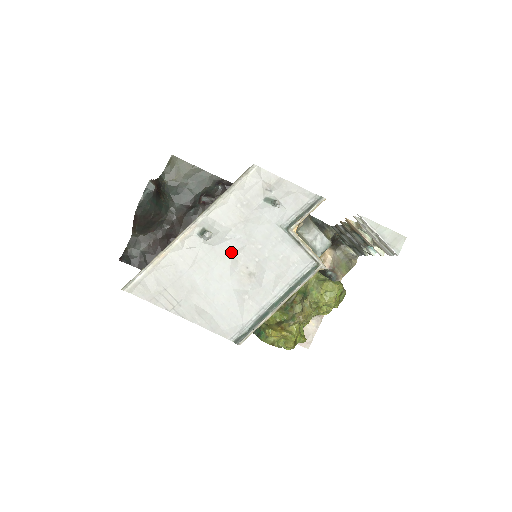
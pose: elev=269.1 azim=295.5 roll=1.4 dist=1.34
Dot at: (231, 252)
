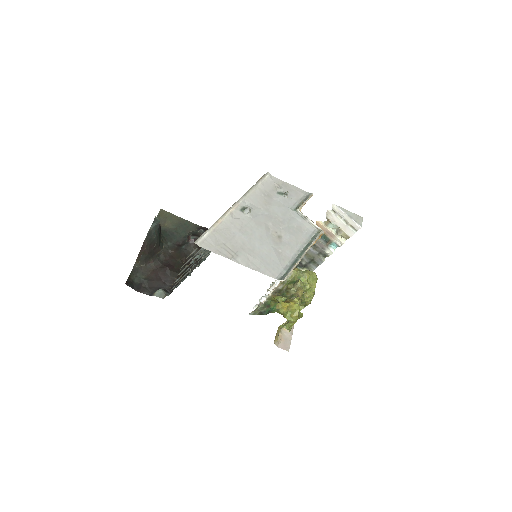
Dot at: (264, 222)
